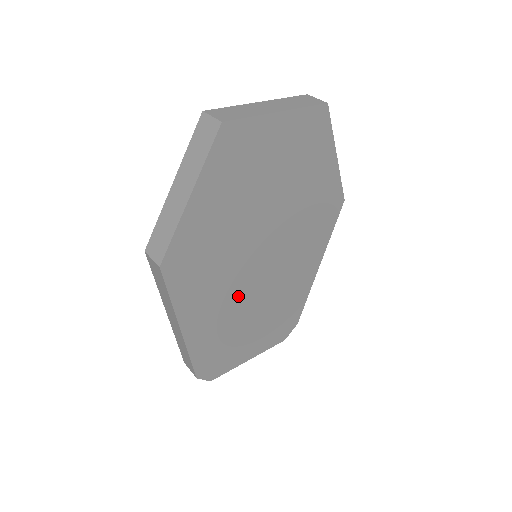
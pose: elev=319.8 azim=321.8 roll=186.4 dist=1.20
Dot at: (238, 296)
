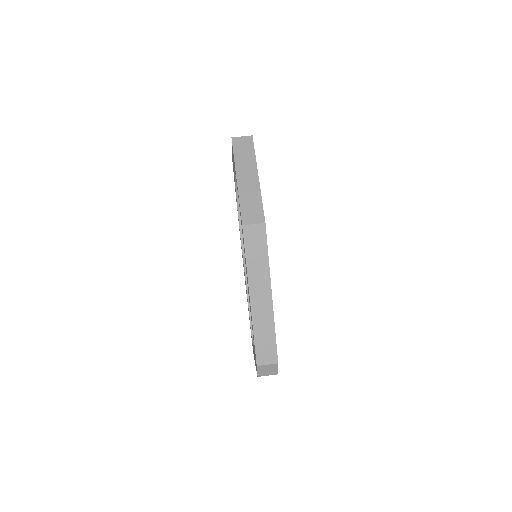
Dot at: occluded
